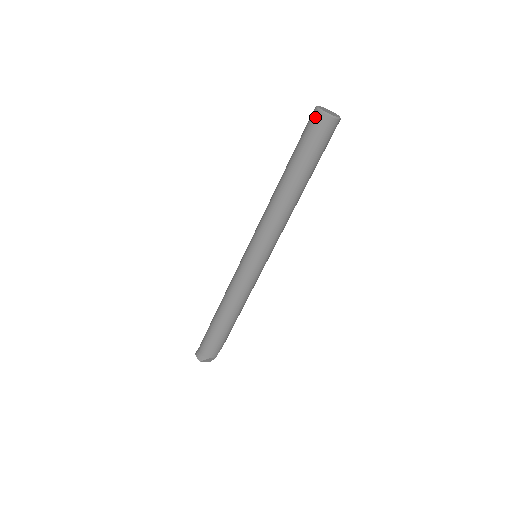
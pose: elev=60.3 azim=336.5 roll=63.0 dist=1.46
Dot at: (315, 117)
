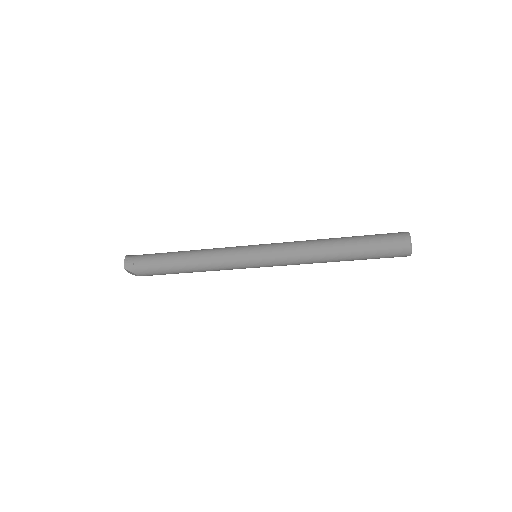
Dot at: (403, 240)
